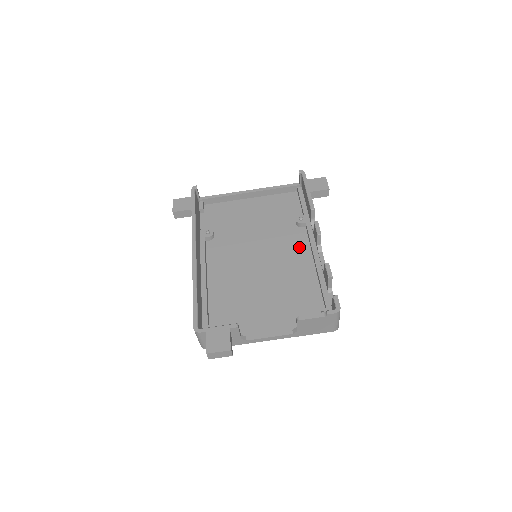
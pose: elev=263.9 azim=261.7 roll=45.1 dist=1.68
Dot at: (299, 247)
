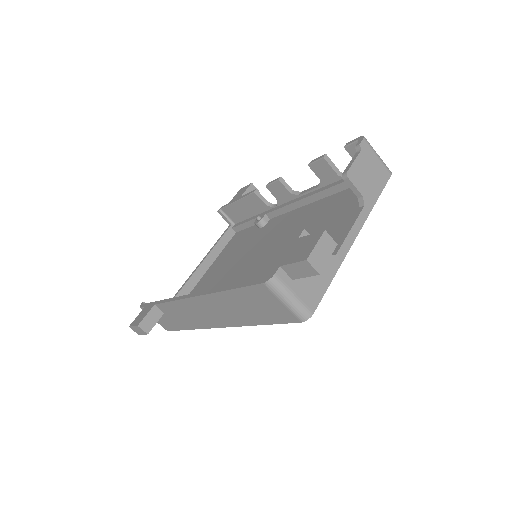
Dot at: (282, 221)
